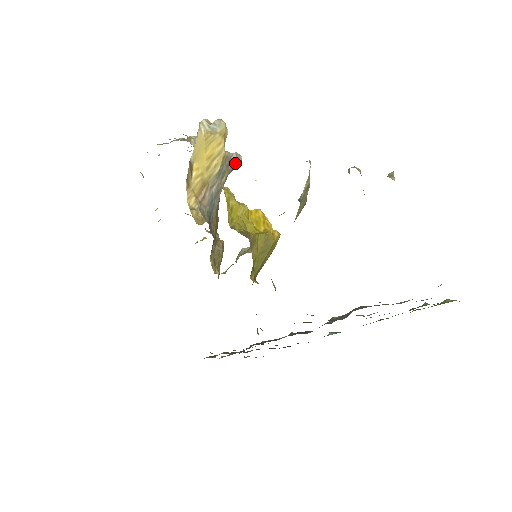
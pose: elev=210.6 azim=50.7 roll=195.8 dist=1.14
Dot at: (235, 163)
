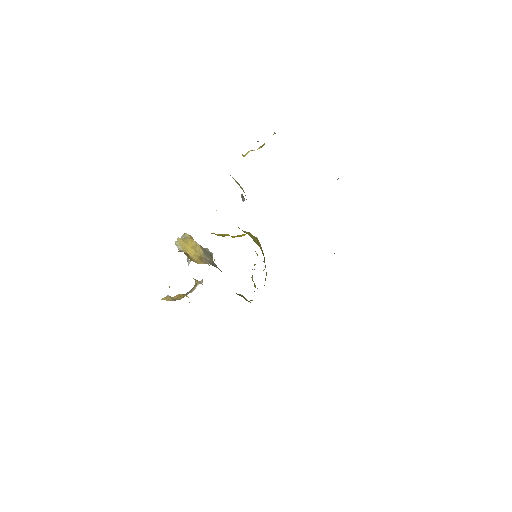
Dot at: (209, 252)
